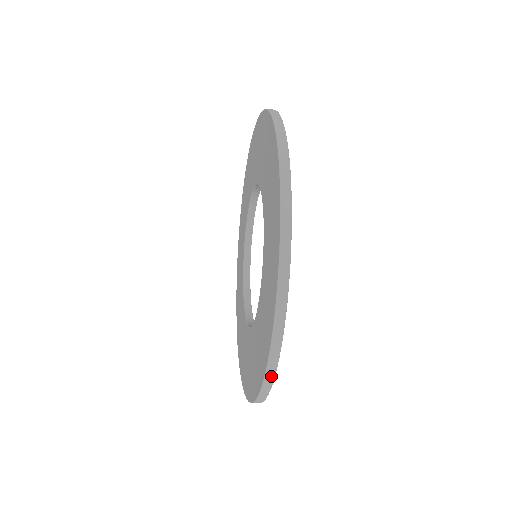
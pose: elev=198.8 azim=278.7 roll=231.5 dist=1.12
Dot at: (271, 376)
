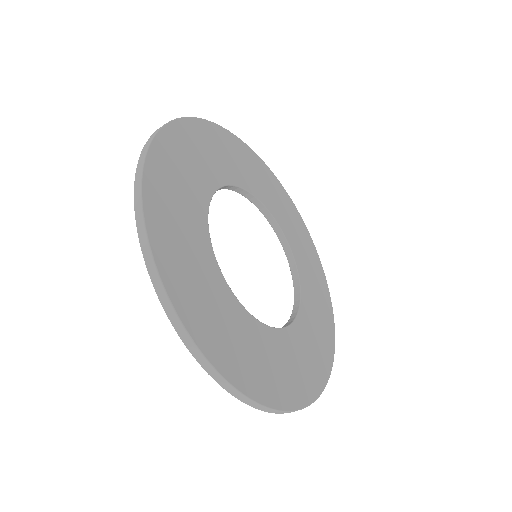
Dot at: (261, 407)
